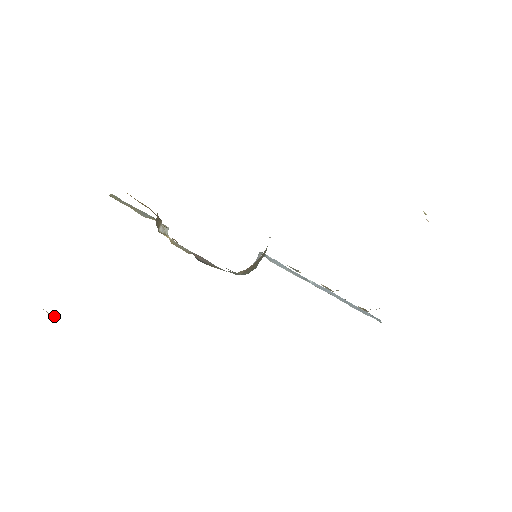
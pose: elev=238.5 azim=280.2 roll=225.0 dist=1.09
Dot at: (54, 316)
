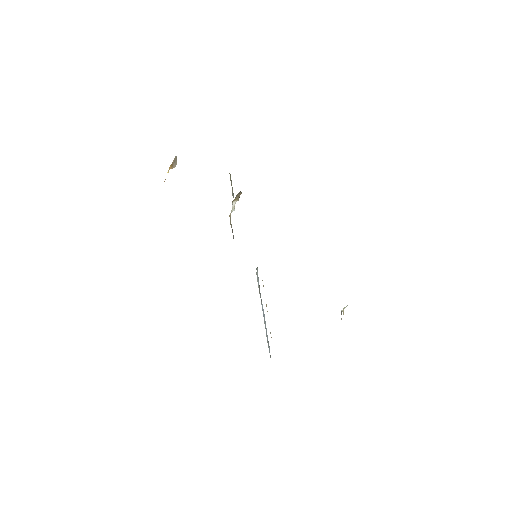
Dot at: (172, 166)
